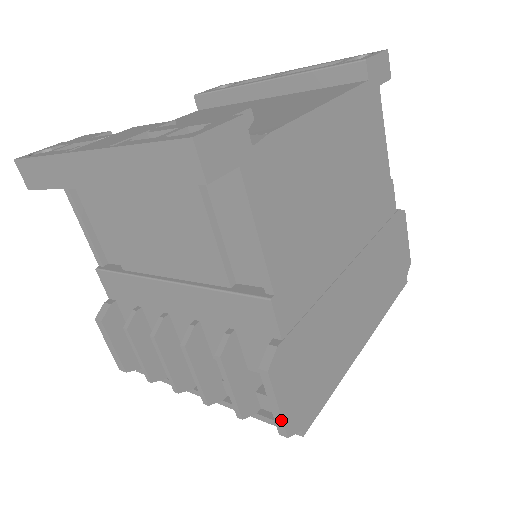
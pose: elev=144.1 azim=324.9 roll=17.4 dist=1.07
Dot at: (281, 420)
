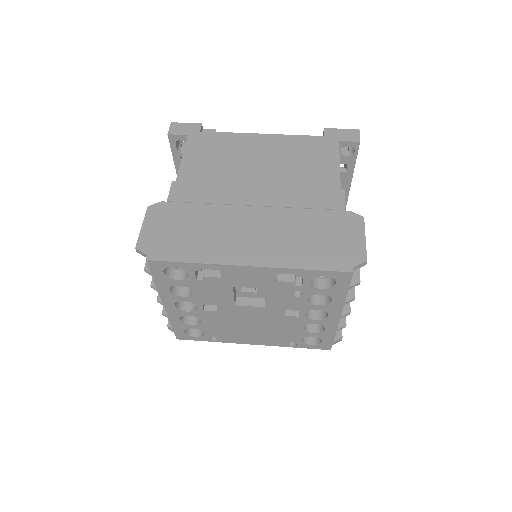
Dot at: (139, 236)
